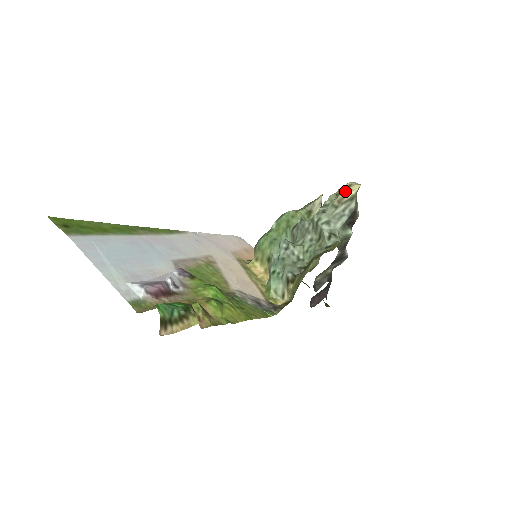
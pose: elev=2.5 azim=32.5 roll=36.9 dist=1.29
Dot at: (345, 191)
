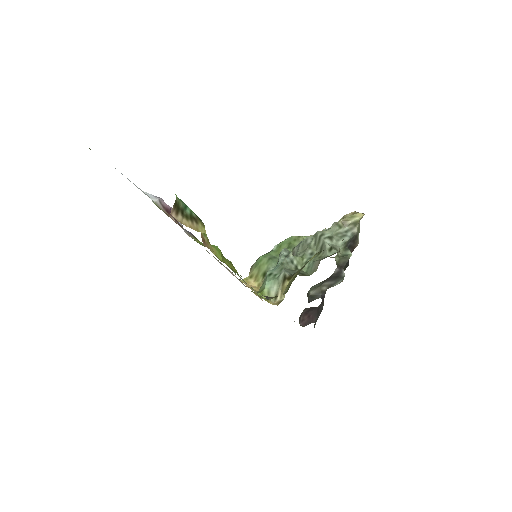
Dot at: (350, 216)
